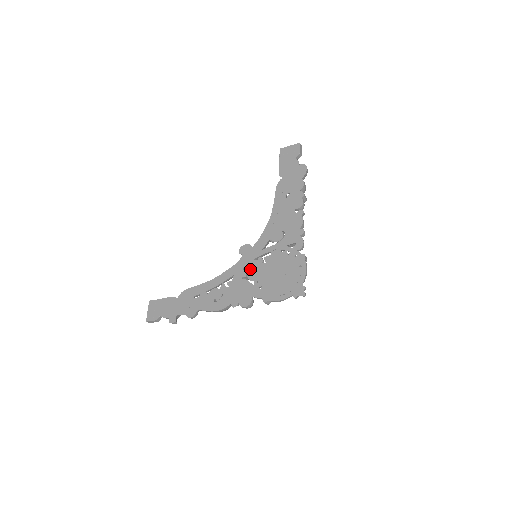
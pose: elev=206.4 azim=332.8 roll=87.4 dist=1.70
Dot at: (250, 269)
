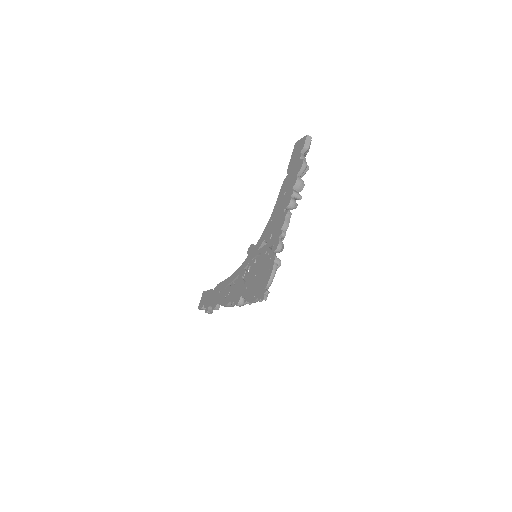
Dot at: (247, 269)
